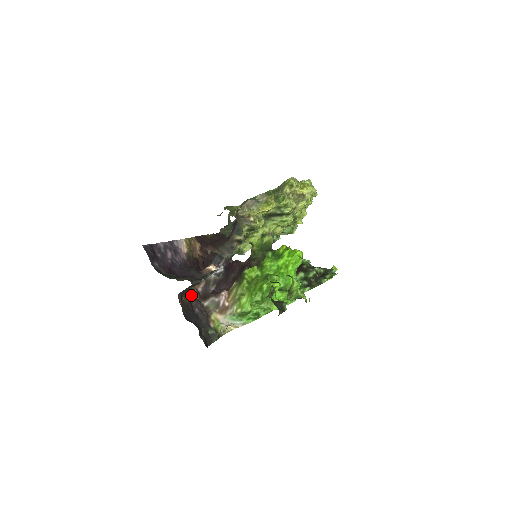
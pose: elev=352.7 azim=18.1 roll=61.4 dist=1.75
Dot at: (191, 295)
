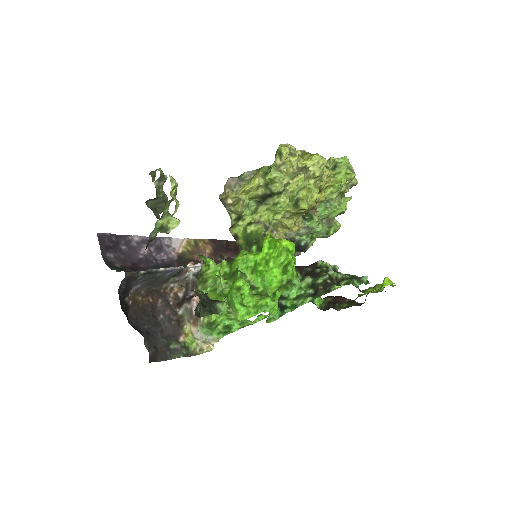
Dot at: (159, 298)
